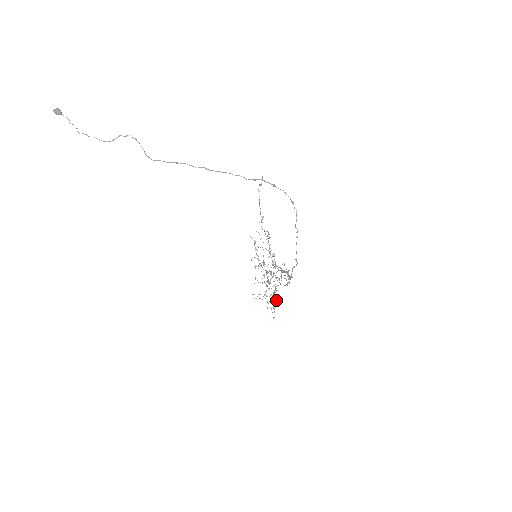
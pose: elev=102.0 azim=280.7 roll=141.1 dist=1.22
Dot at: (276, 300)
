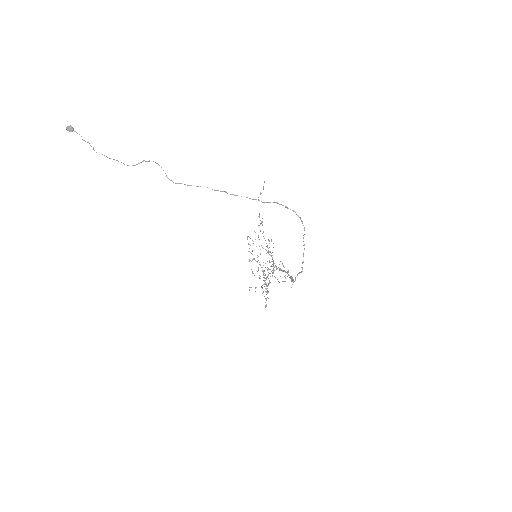
Dot at: occluded
